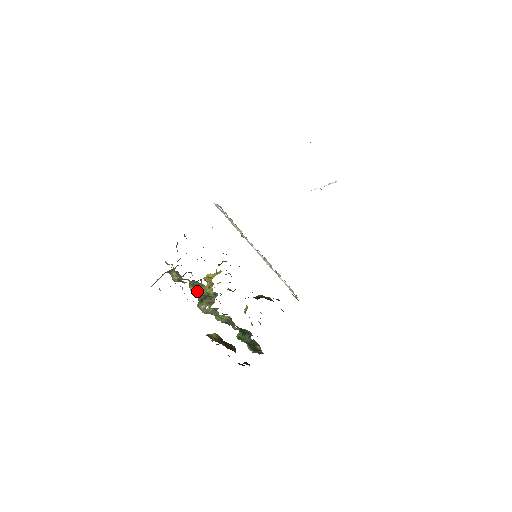
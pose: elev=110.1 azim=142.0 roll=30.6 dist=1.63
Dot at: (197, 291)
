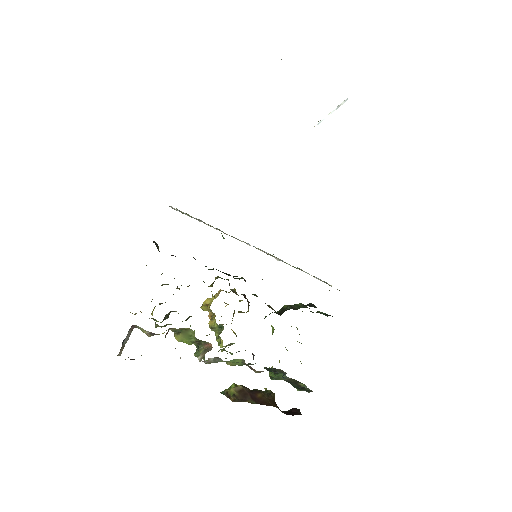
Dot at: (185, 338)
